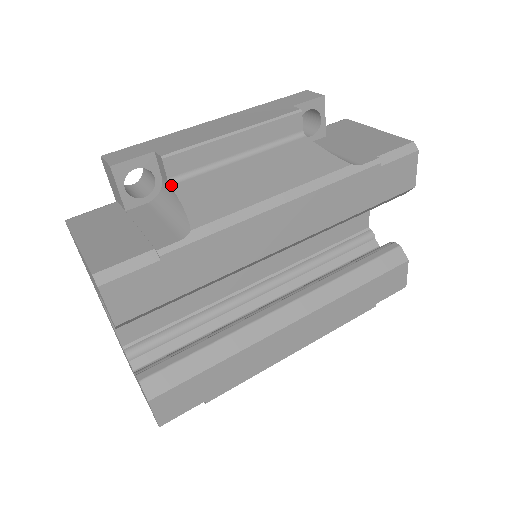
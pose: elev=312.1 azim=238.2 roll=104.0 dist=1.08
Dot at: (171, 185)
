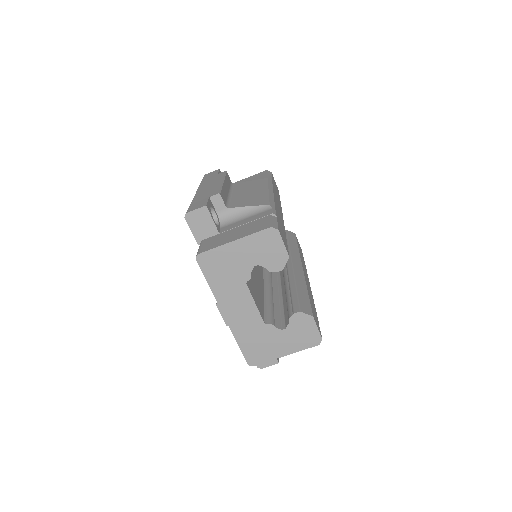
Dot at: (229, 208)
